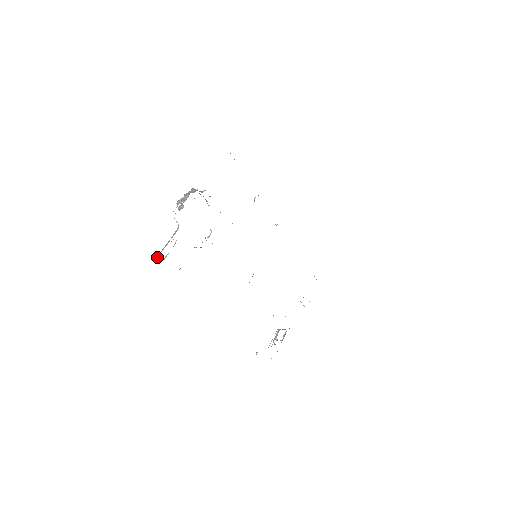
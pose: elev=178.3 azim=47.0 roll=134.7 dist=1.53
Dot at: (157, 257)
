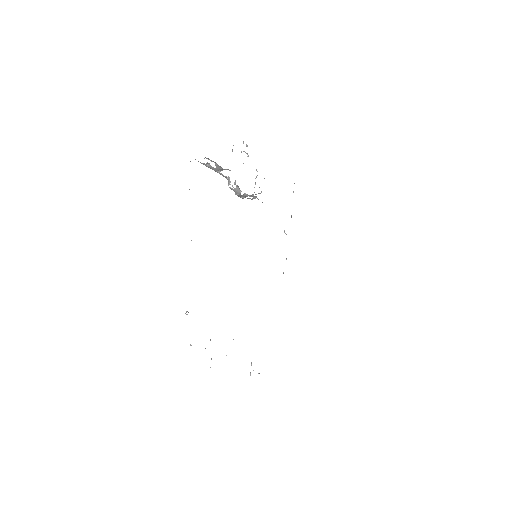
Dot at: occluded
